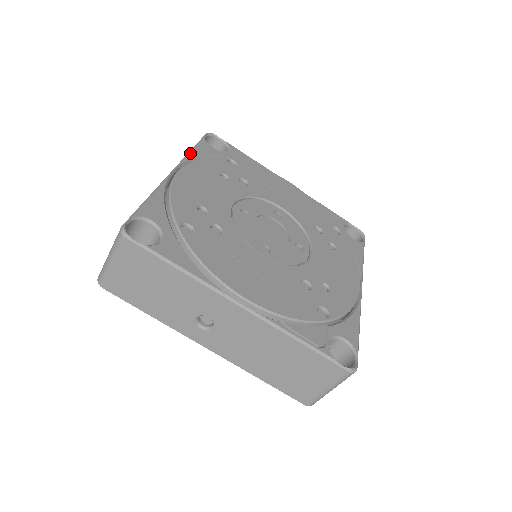
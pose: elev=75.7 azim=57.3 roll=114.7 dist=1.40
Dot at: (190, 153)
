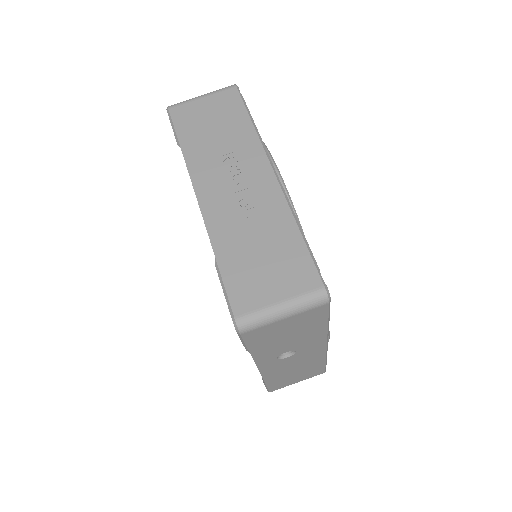
Dot at: occluded
